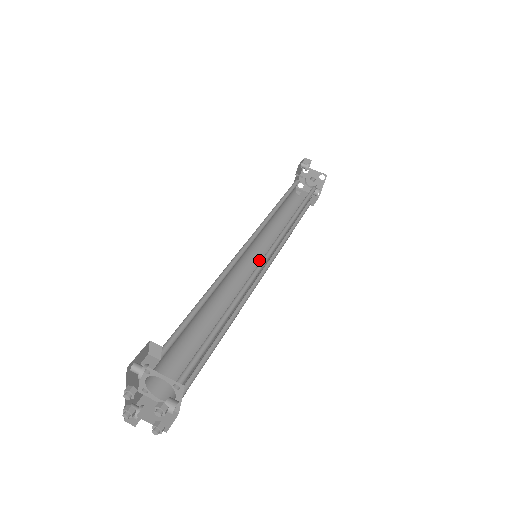
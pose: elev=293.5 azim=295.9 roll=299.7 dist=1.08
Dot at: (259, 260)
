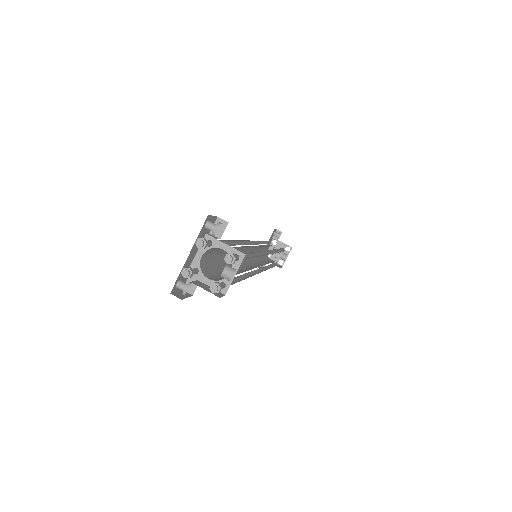
Dot at: (254, 265)
